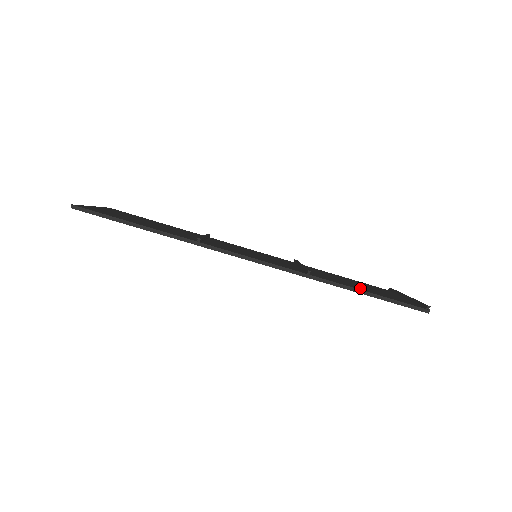
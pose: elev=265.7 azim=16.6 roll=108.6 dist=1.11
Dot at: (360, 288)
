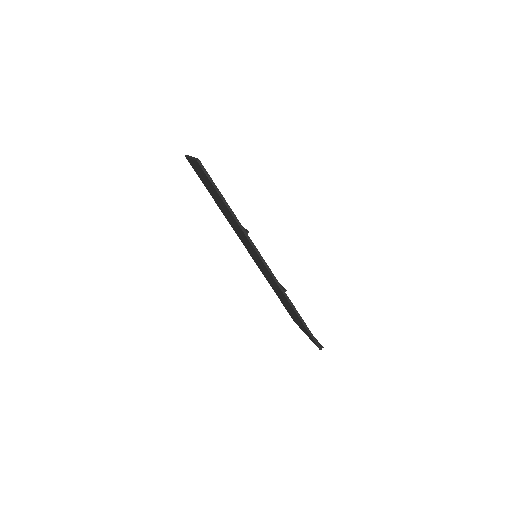
Dot at: occluded
